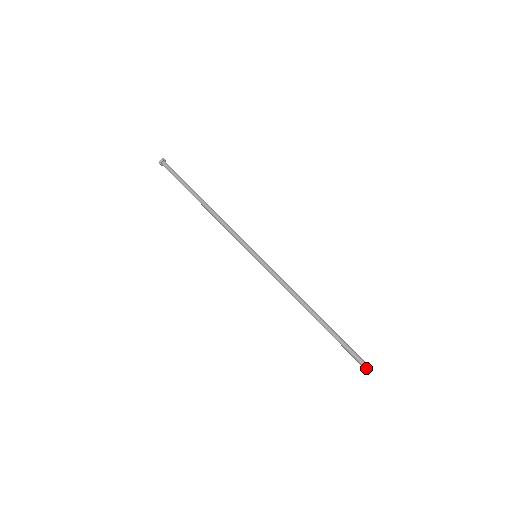
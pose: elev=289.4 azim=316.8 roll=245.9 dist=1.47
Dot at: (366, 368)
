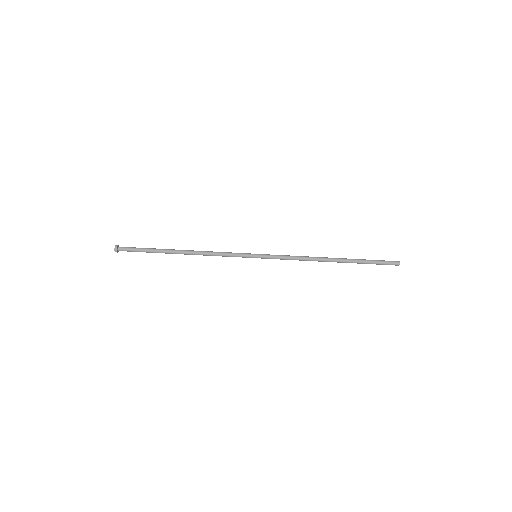
Dot at: occluded
